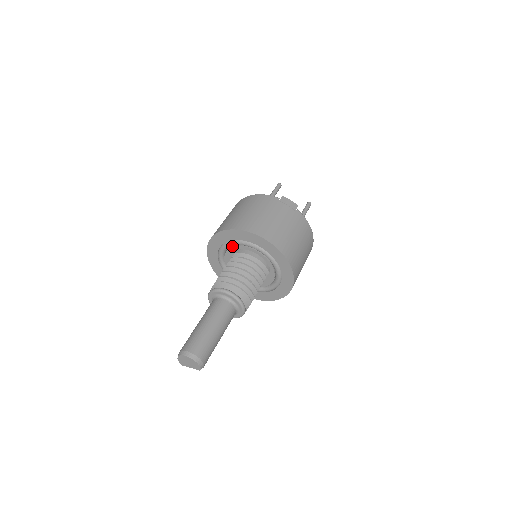
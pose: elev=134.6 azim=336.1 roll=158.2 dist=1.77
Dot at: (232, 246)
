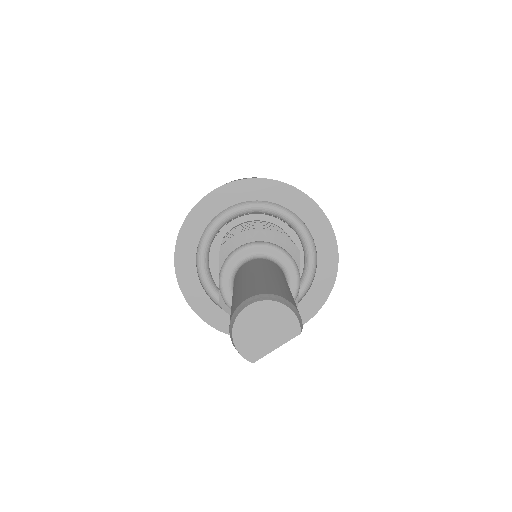
Dot at: (213, 239)
